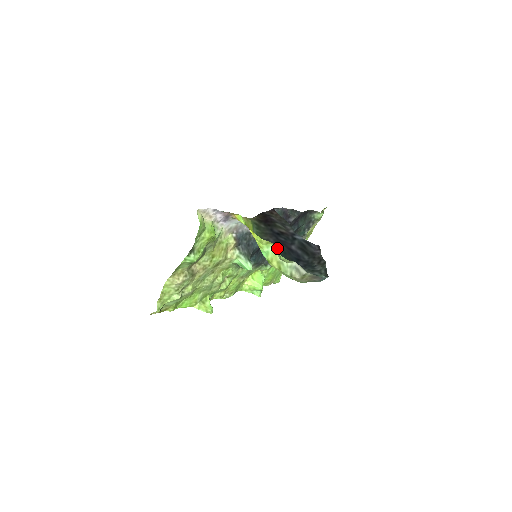
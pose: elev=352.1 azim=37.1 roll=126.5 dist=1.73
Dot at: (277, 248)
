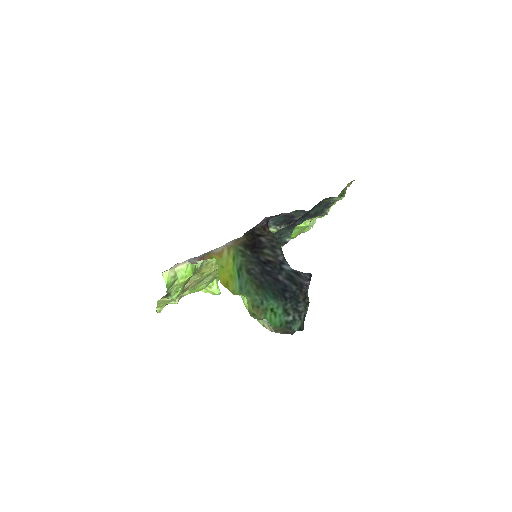
Dot at: (262, 279)
